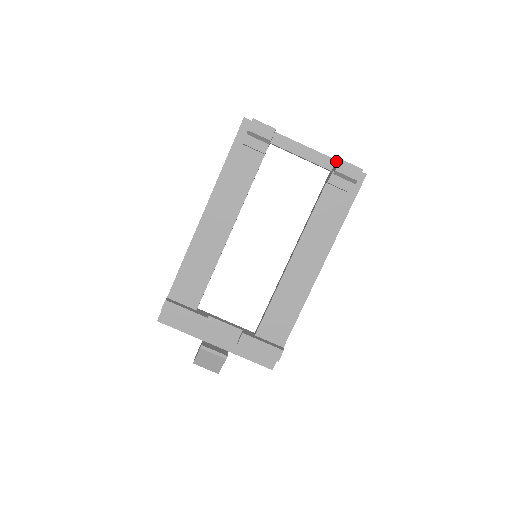
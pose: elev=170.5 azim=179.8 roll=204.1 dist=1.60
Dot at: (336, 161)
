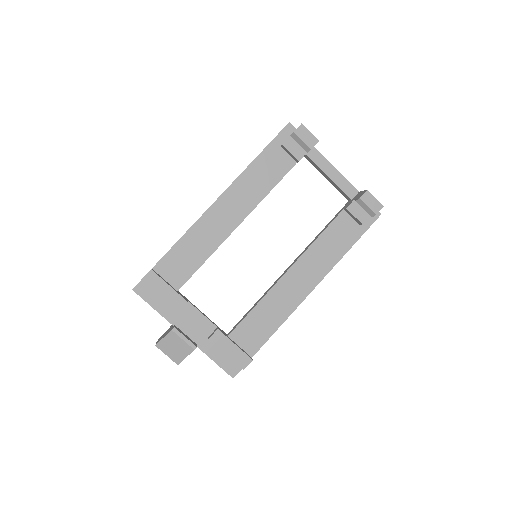
Dot at: (359, 192)
